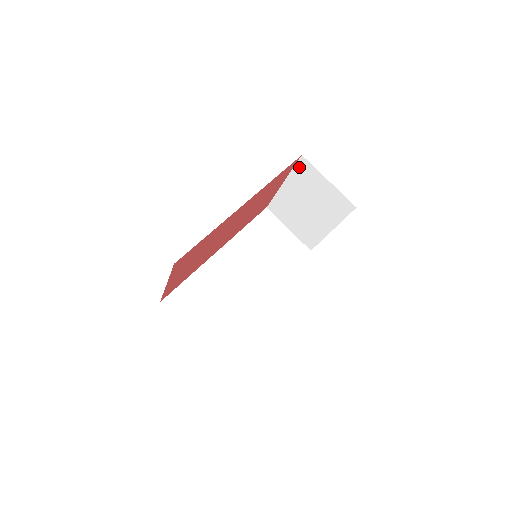
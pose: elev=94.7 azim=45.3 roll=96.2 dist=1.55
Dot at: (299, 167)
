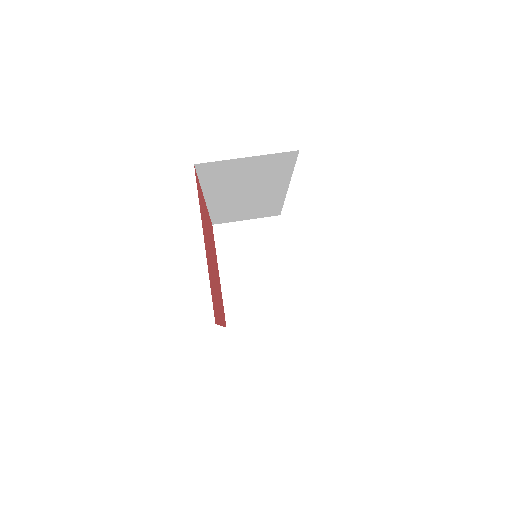
Dot at: (218, 238)
